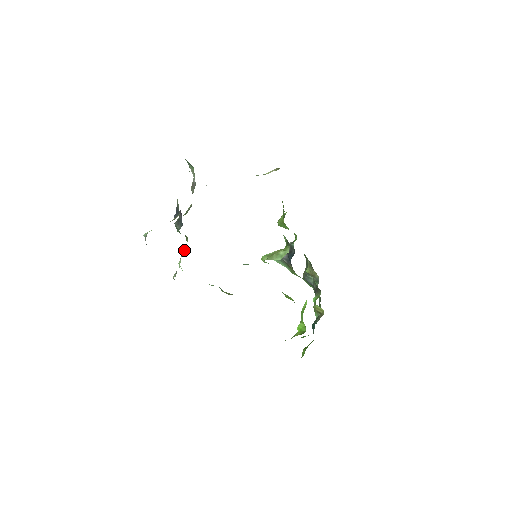
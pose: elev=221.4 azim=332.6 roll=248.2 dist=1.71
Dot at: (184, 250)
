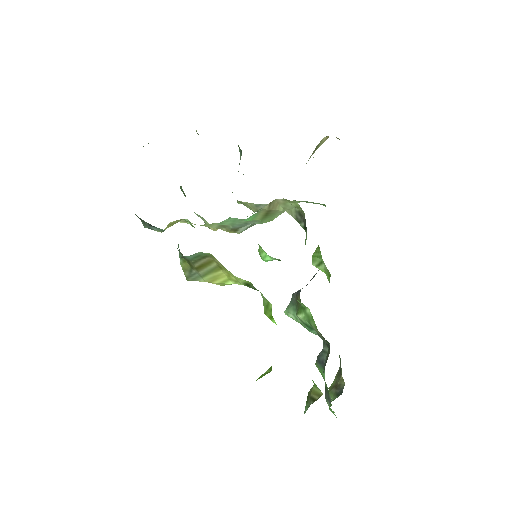
Dot at: occluded
